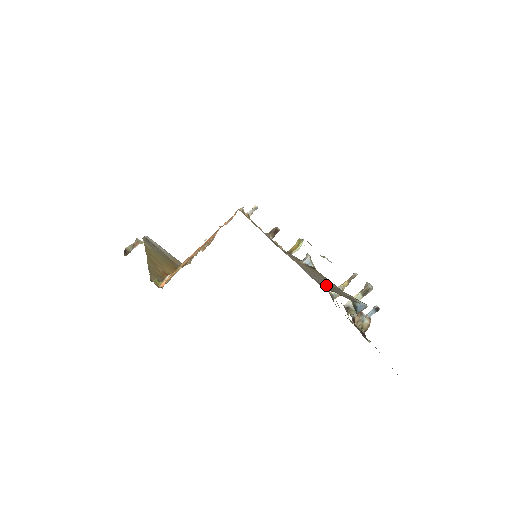
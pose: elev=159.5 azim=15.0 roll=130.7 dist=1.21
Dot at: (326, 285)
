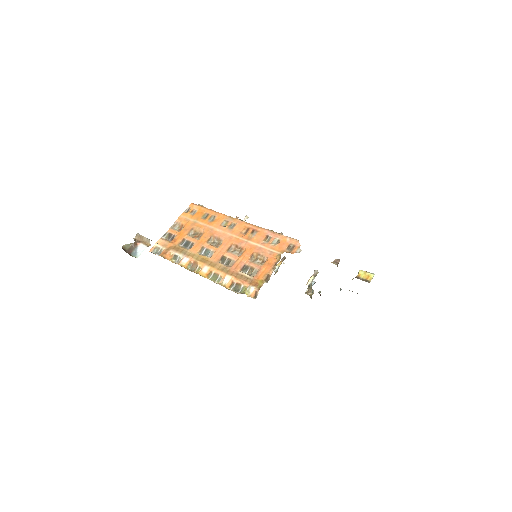
Dot at: occluded
